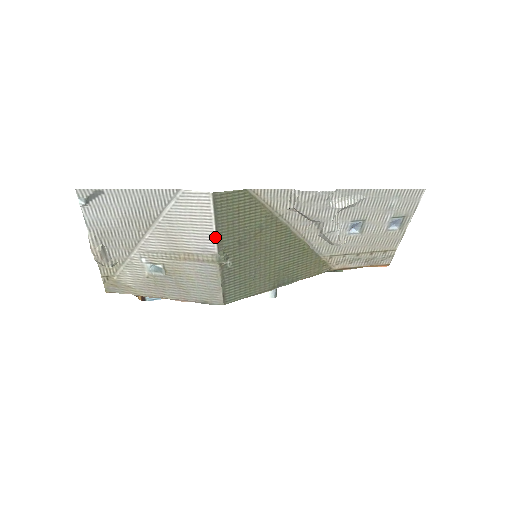
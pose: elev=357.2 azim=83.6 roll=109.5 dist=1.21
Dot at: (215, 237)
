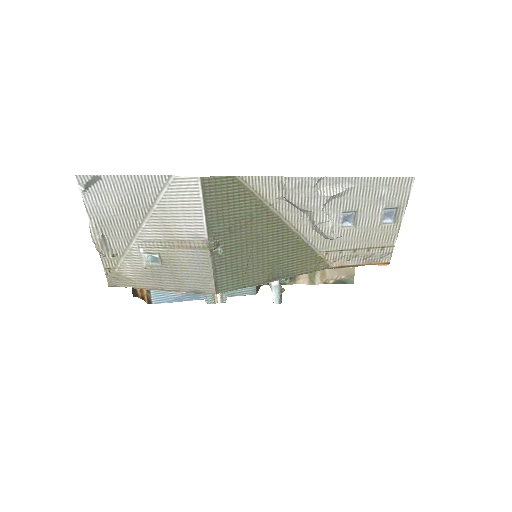
Dot at: (205, 222)
